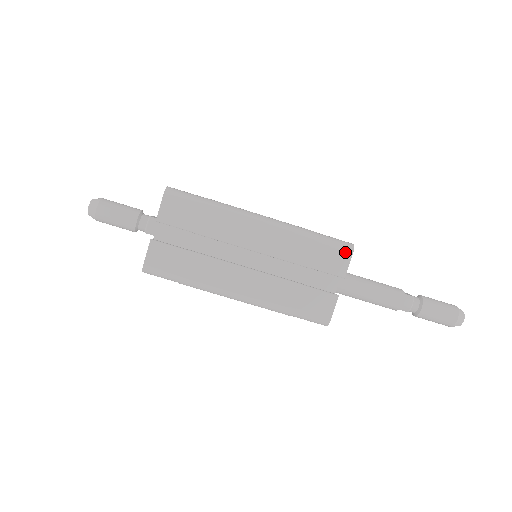
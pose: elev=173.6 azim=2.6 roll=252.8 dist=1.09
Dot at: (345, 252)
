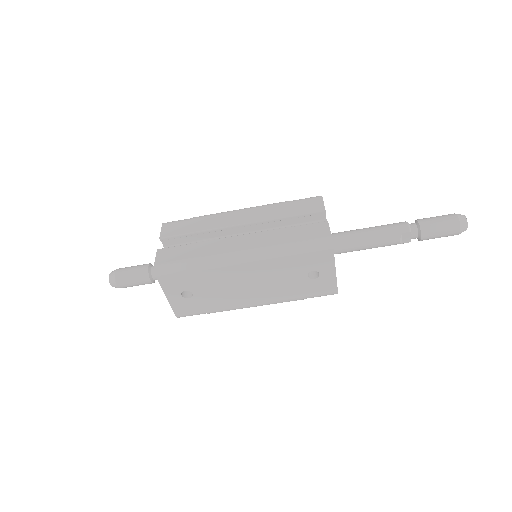
Dot at: (315, 198)
